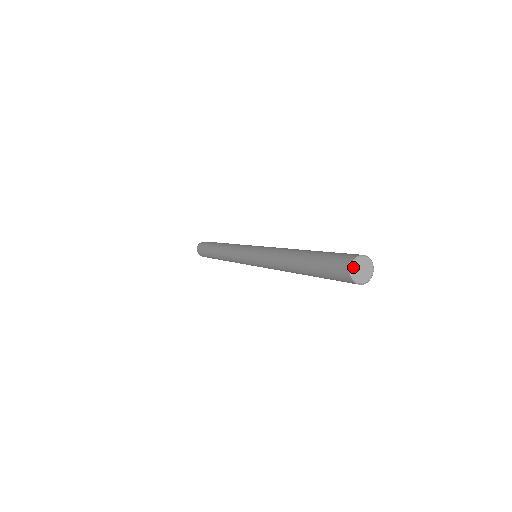
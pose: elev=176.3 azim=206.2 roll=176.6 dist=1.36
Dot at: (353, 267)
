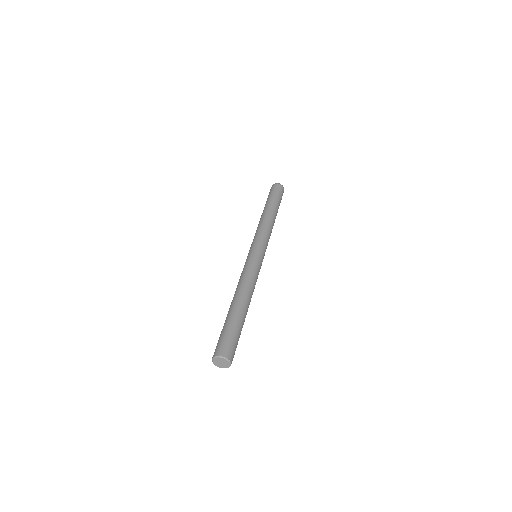
Dot at: (218, 358)
